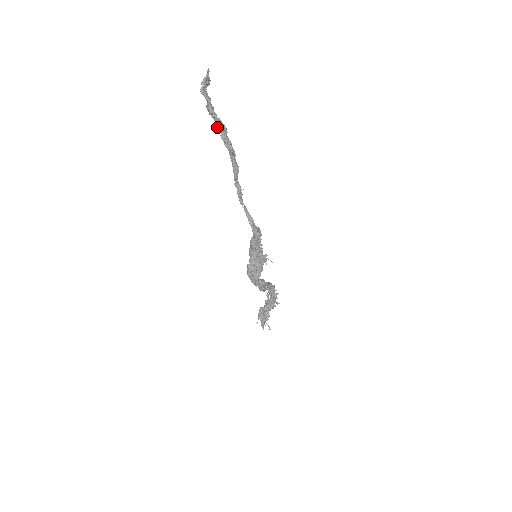
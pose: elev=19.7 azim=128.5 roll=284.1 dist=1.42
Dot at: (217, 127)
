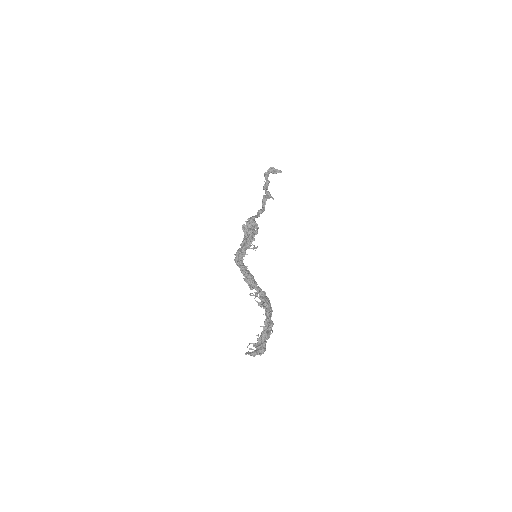
Dot at: occluded
